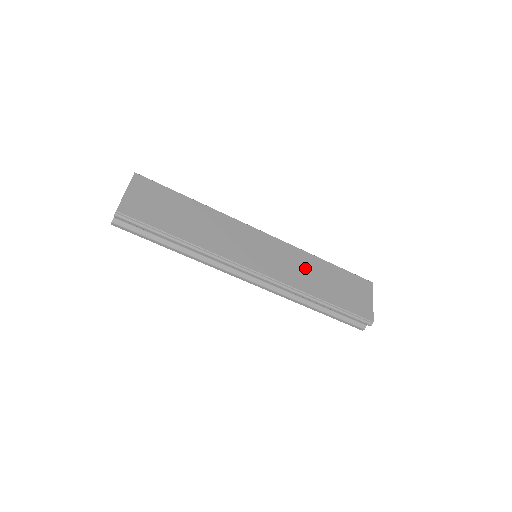
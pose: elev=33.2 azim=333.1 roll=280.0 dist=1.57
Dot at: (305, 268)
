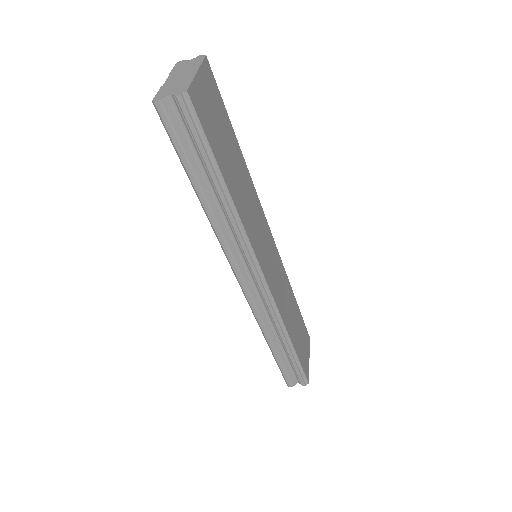
Dot at: (286, 296)
